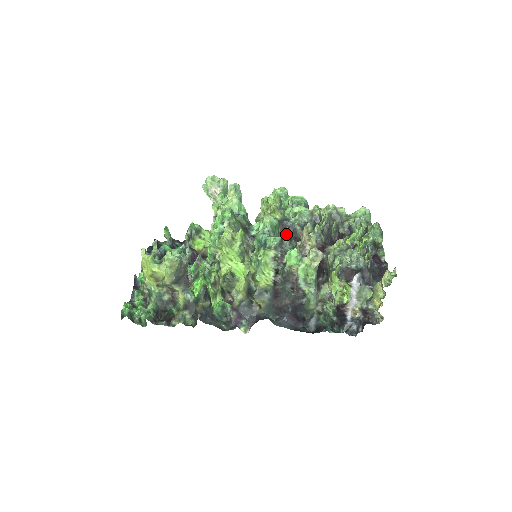
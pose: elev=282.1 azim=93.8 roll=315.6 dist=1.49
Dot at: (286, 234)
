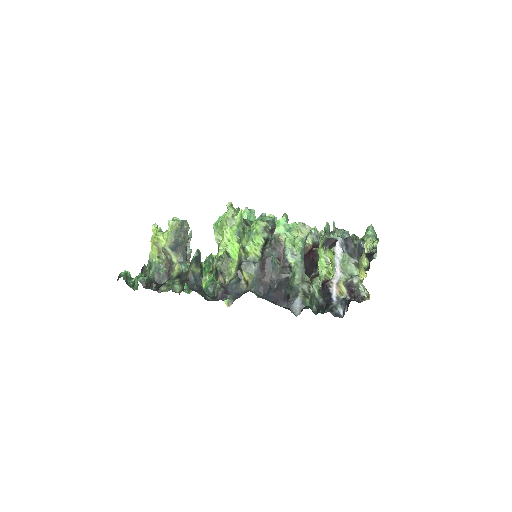
Dot at: occluded
